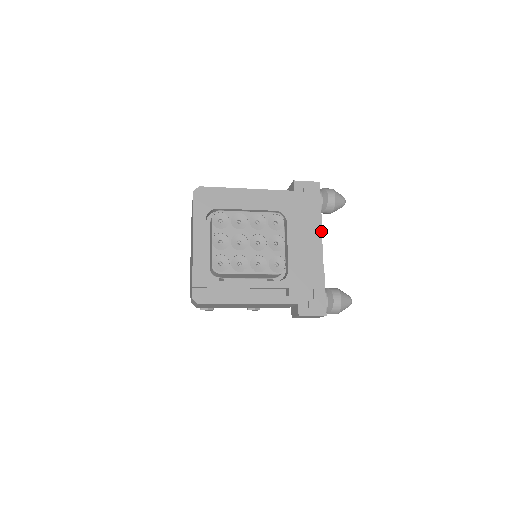
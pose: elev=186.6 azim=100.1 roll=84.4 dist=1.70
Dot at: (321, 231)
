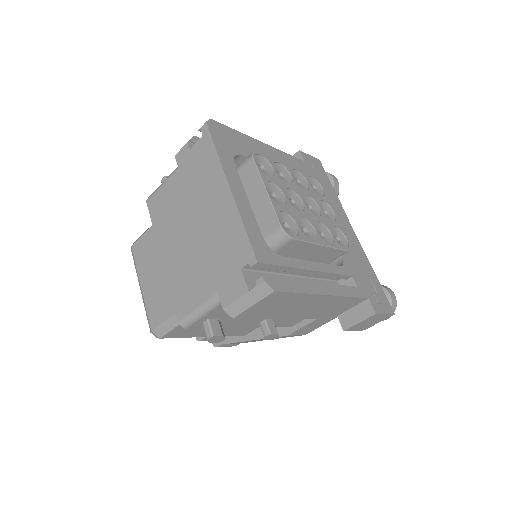
Dot at: (345, 213)
